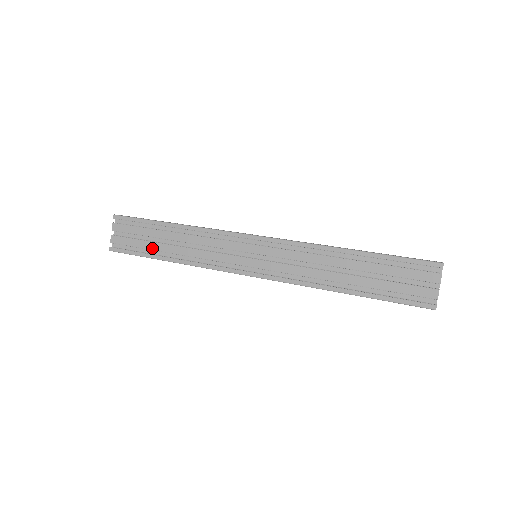
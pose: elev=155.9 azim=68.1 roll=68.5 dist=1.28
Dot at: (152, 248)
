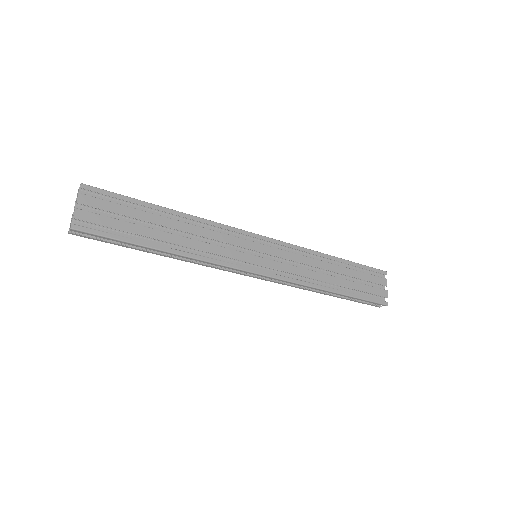
Dot at: (141, 233)
